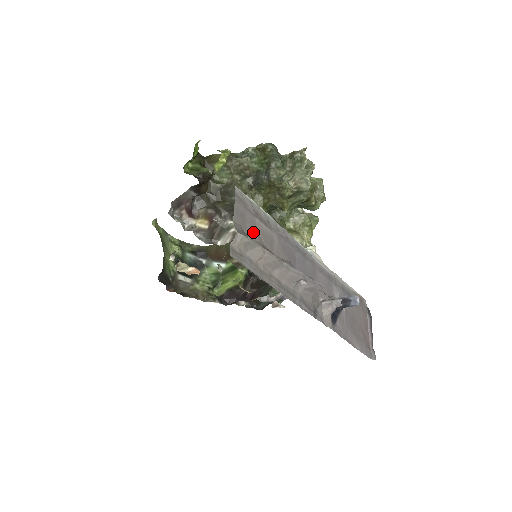
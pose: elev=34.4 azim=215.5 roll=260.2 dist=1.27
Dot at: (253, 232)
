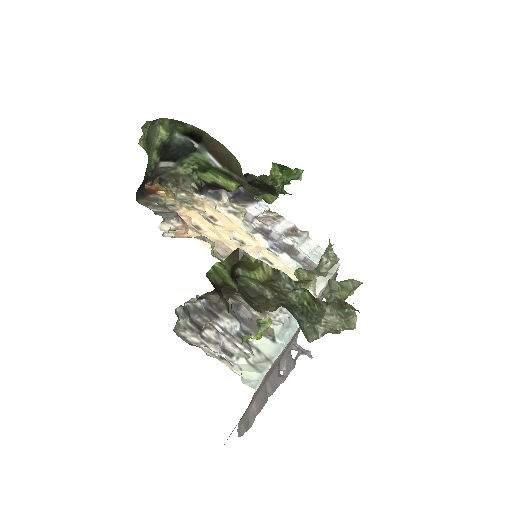
Dot at: (254, 398)
